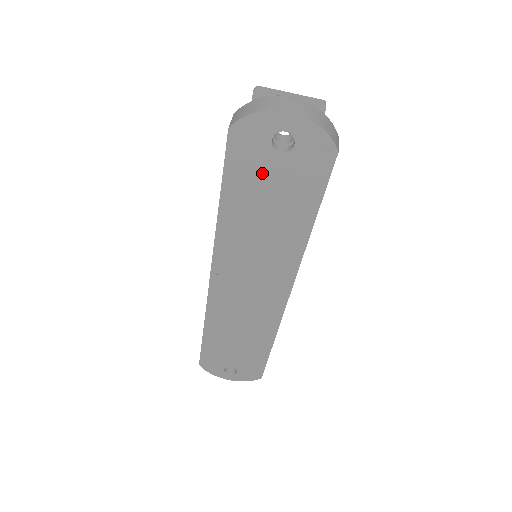
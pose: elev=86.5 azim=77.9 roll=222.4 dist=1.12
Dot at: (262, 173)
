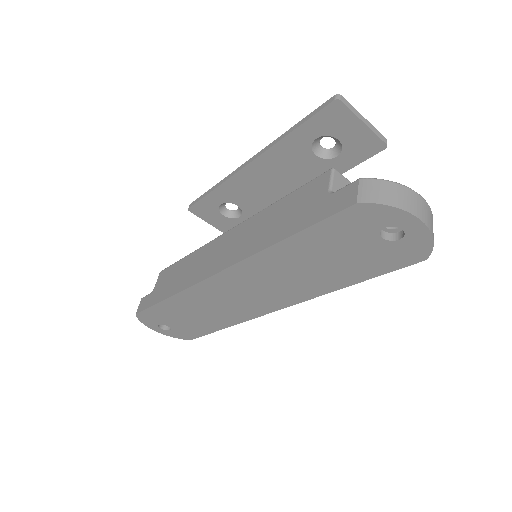
Dot at: (349, 241)
